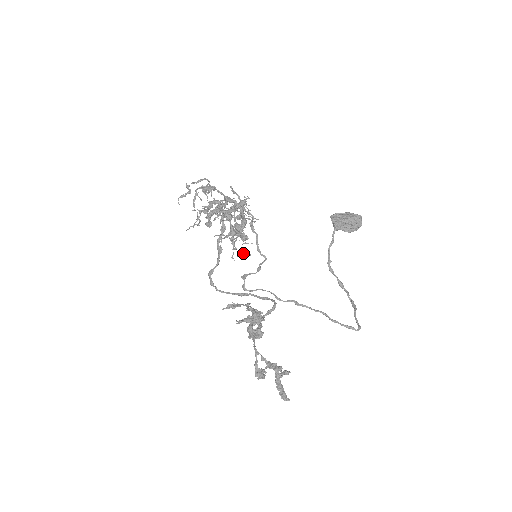
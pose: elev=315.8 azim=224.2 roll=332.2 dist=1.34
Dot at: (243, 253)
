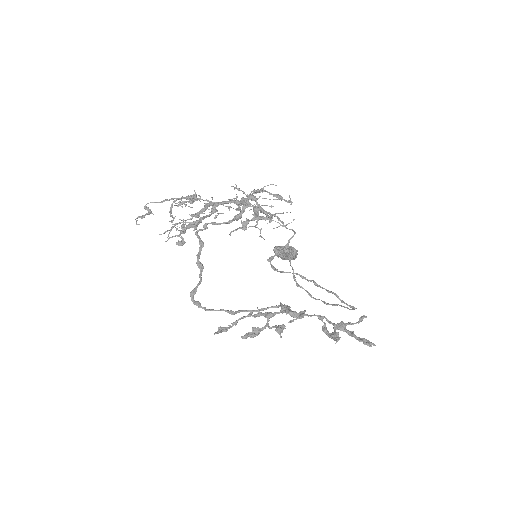
Dot at: (280, 224)
